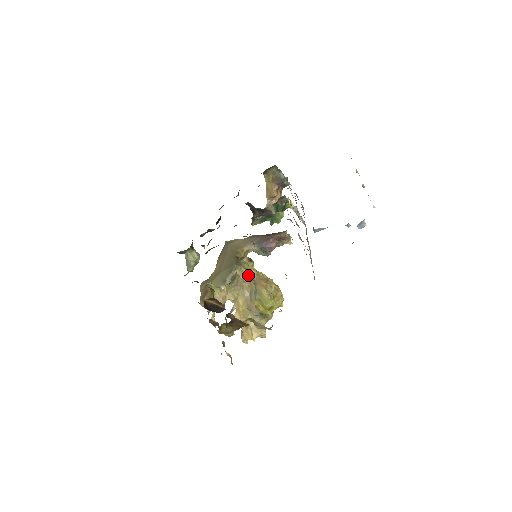
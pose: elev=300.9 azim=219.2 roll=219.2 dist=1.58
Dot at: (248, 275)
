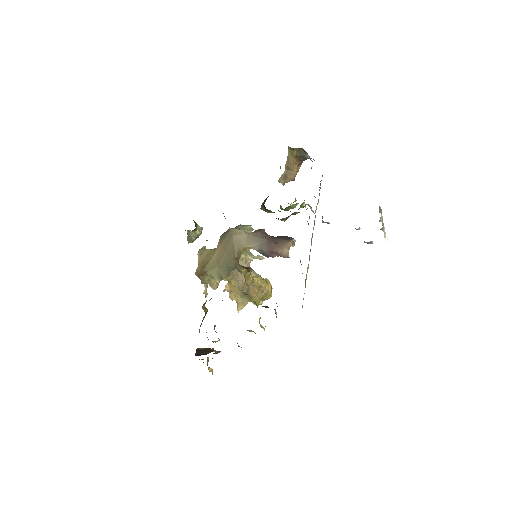
Dot at: (245, 260)
